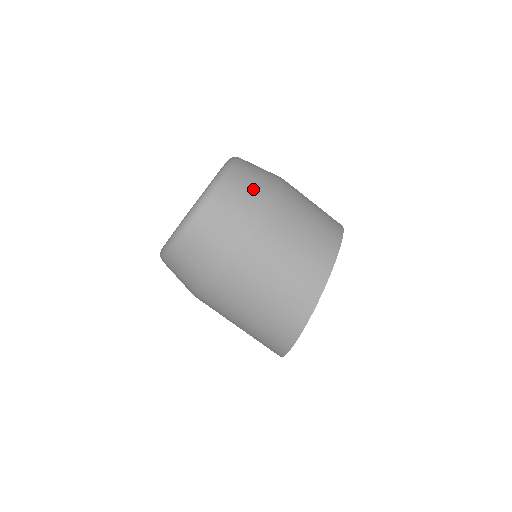
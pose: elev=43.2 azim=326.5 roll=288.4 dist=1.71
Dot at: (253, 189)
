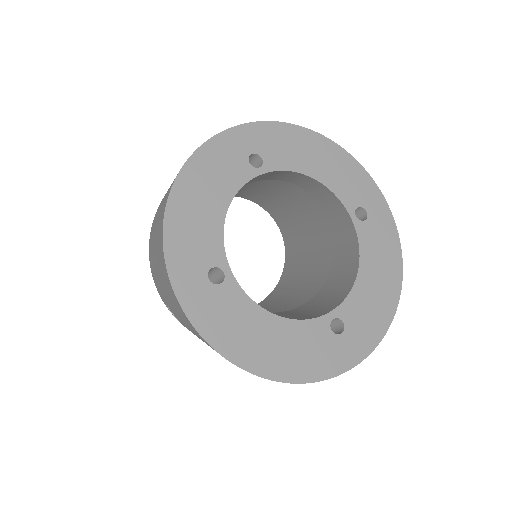
Dot at: occluded
